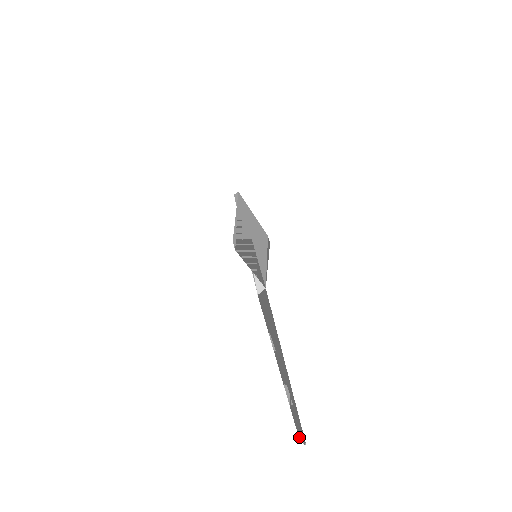
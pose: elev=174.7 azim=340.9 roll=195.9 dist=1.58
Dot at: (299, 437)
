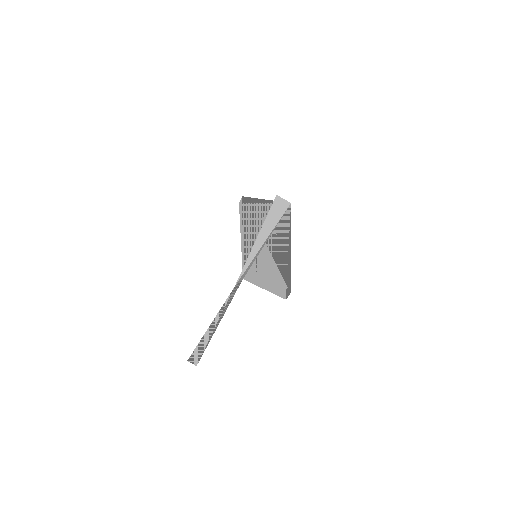
Dot at: (190, 359)
